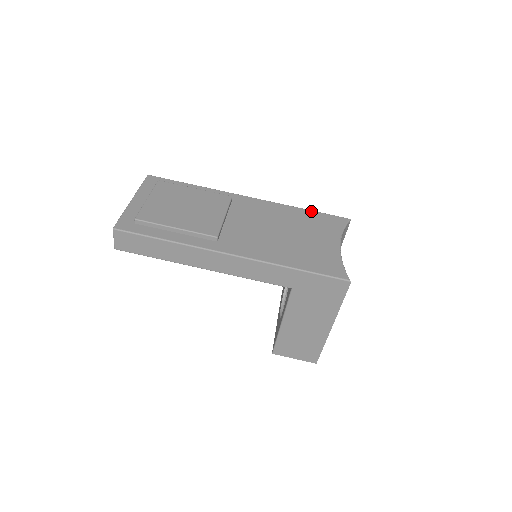
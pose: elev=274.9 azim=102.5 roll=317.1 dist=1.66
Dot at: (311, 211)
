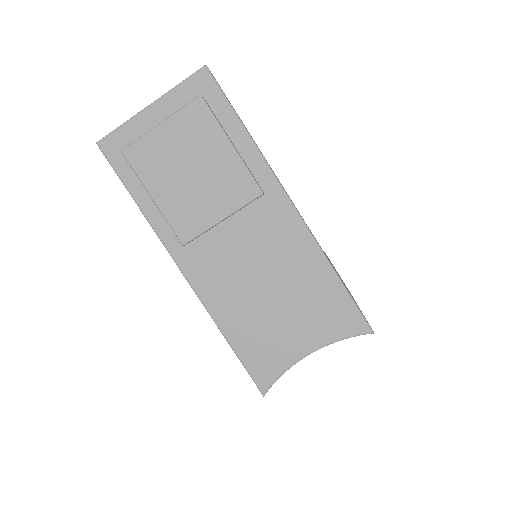
Dot at: (340, 285)
